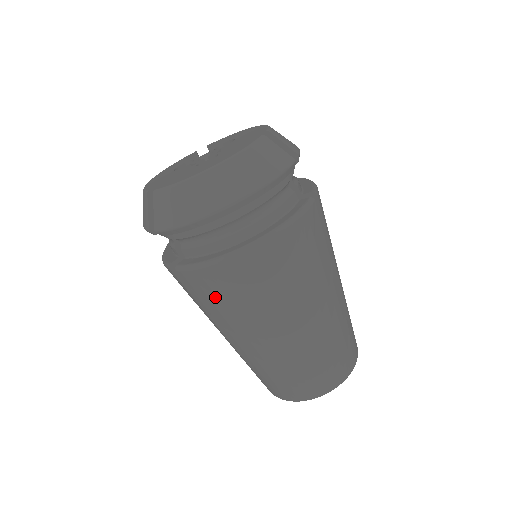
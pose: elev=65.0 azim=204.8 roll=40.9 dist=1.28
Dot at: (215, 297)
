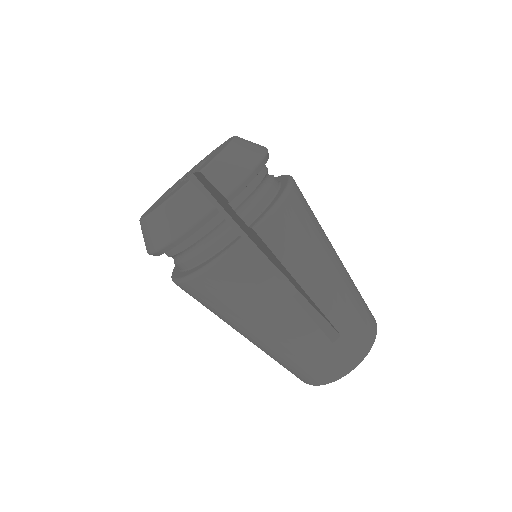
Dot at: occluded
